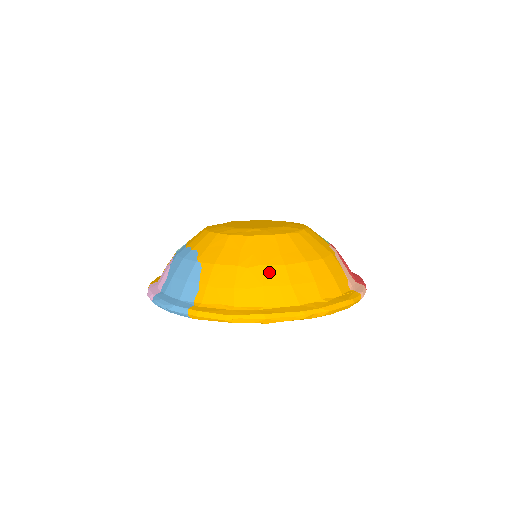
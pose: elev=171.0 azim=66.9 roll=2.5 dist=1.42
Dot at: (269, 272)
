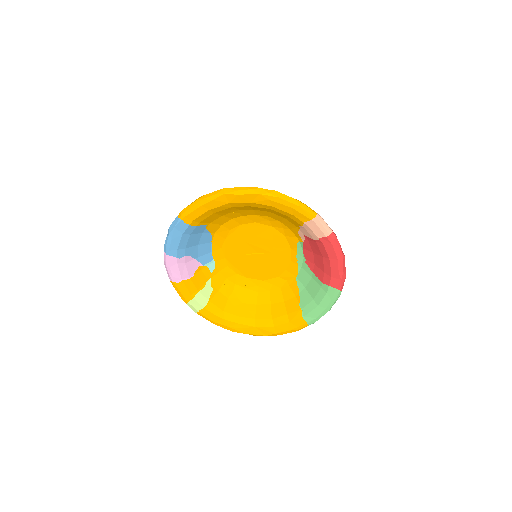
Dot at: occluded
